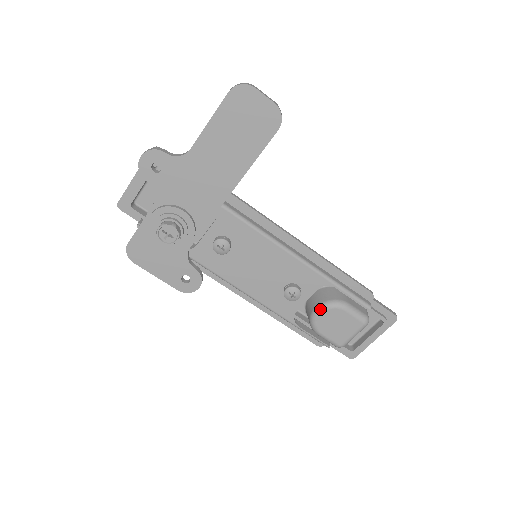
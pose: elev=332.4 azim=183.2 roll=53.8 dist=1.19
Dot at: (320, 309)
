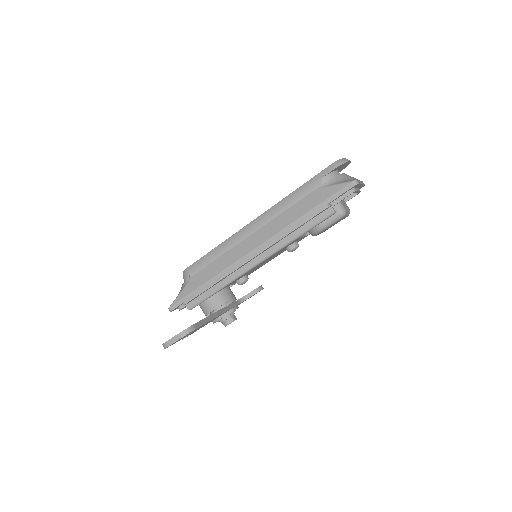
Dot at: occluded
